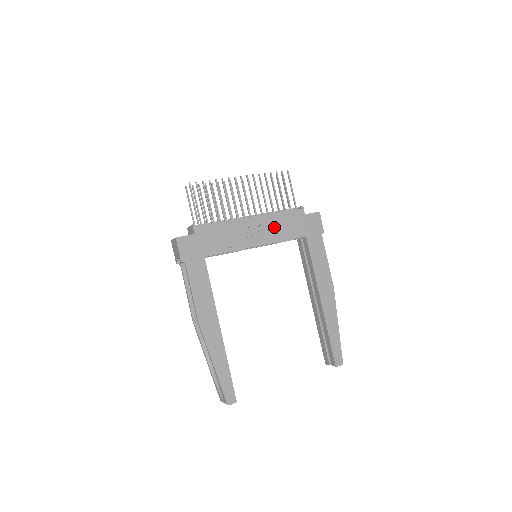
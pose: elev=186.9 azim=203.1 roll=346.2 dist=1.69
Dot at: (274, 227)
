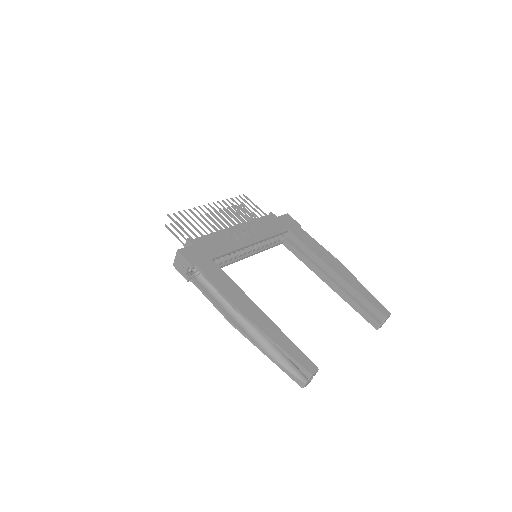
Dot at: (258, 229)
